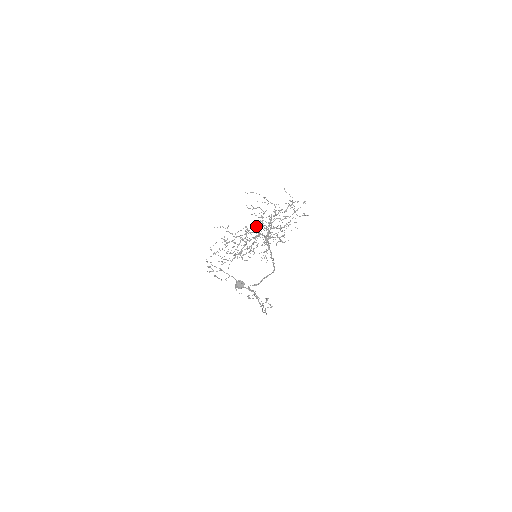
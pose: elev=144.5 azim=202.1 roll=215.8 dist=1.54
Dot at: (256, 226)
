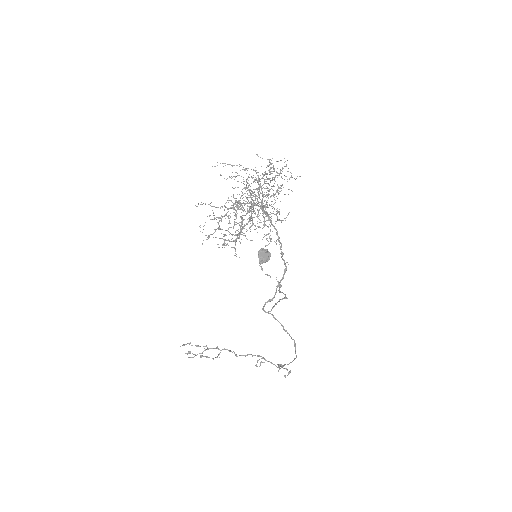
Dot at: occluded
